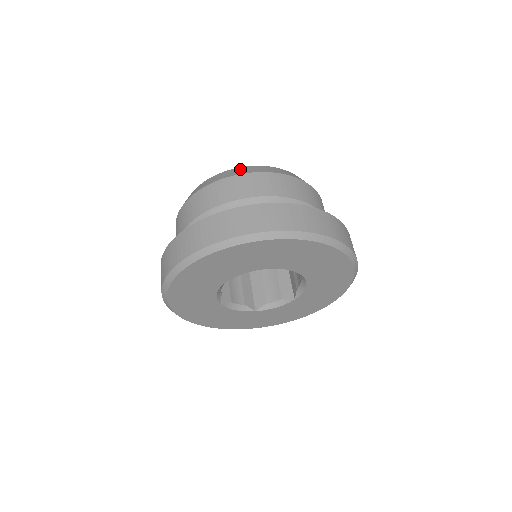
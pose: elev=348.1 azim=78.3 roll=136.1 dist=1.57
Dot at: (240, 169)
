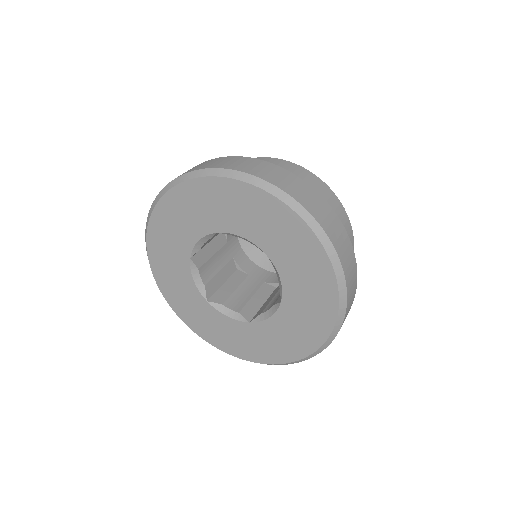
Dot at: occluded
